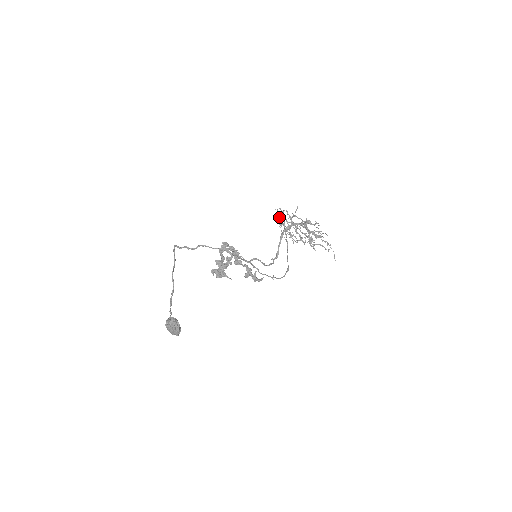
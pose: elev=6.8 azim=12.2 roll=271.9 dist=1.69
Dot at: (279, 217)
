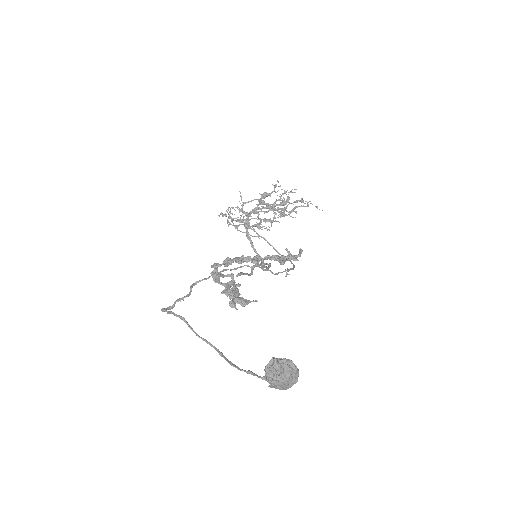
Dot at: (230, 218)
